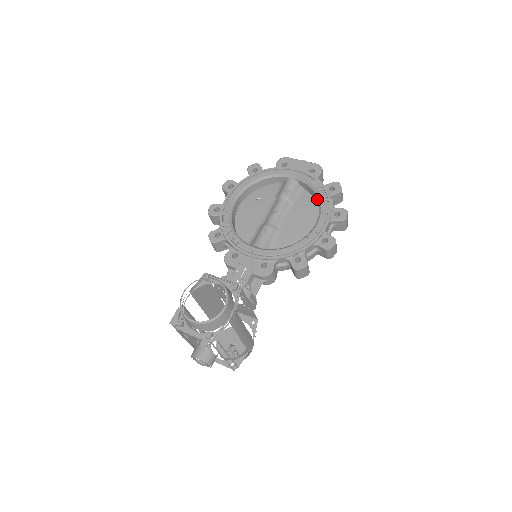
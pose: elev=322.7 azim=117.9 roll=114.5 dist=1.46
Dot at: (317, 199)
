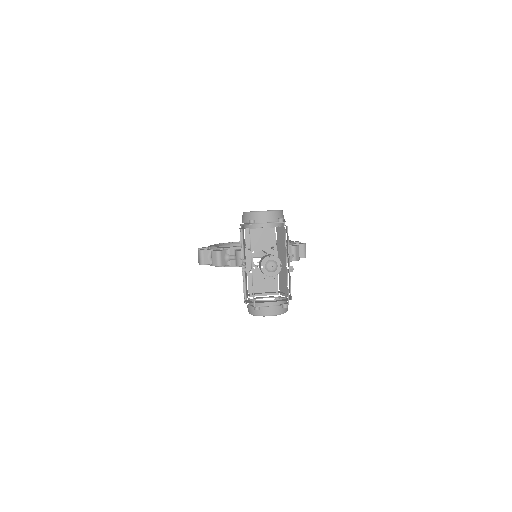
Dot at: occluded
